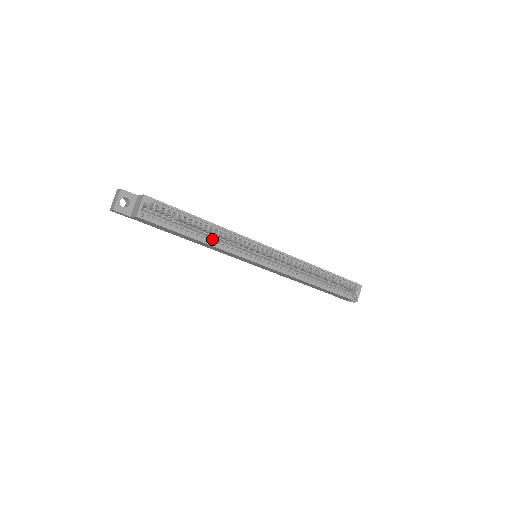
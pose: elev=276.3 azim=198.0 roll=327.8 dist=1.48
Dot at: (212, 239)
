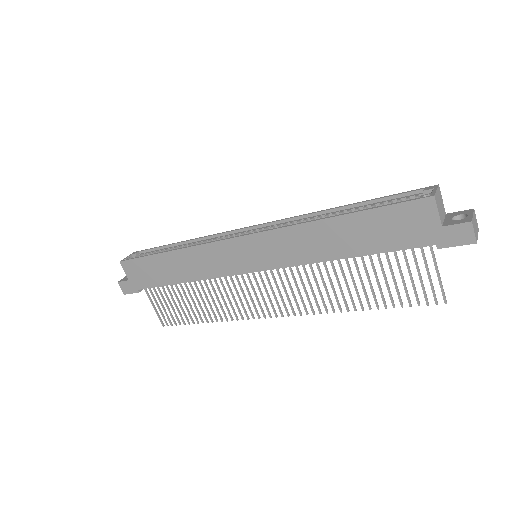
Dot at: occluded
